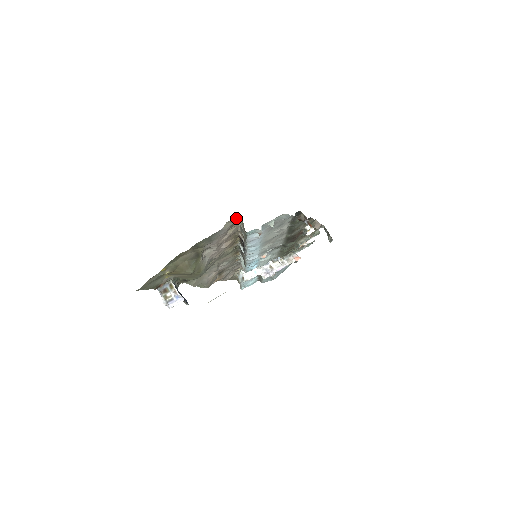
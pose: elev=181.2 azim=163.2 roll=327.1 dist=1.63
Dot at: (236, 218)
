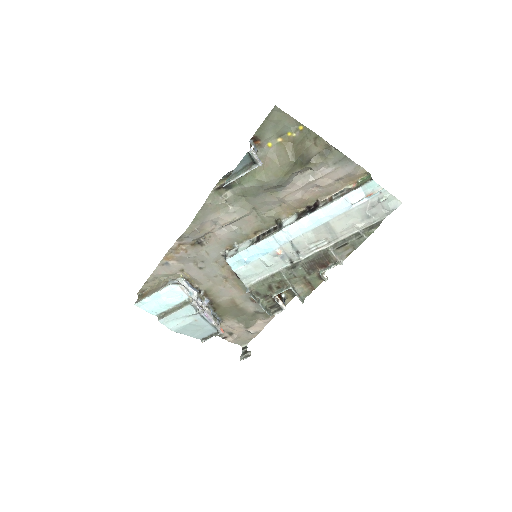
Dot at: (361, 175)
